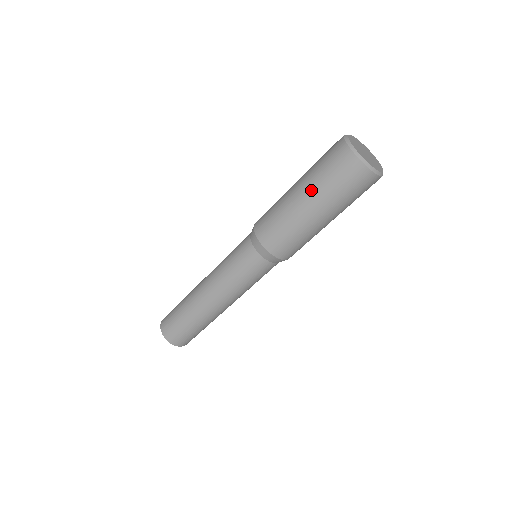
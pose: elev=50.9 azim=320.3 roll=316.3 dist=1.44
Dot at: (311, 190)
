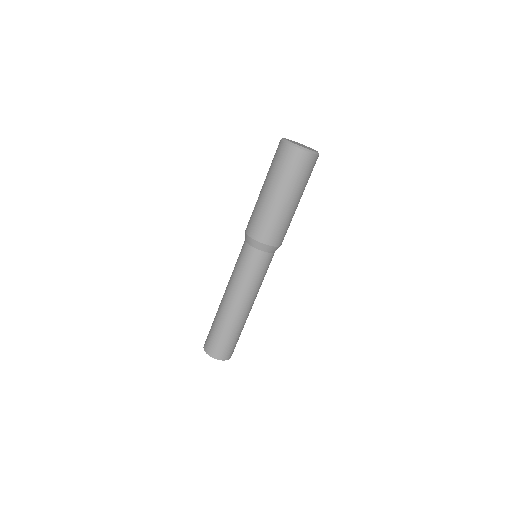
Dot at: (284, 188)
